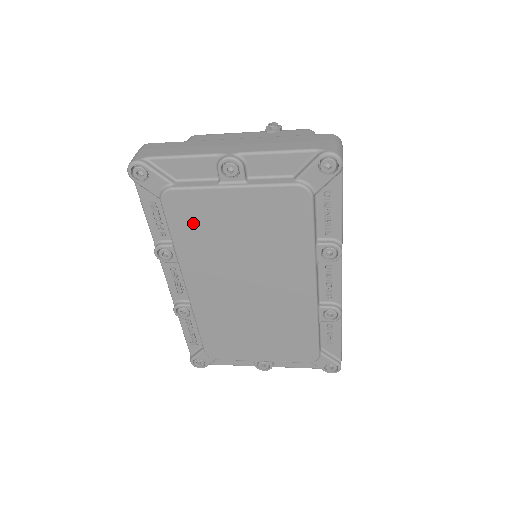
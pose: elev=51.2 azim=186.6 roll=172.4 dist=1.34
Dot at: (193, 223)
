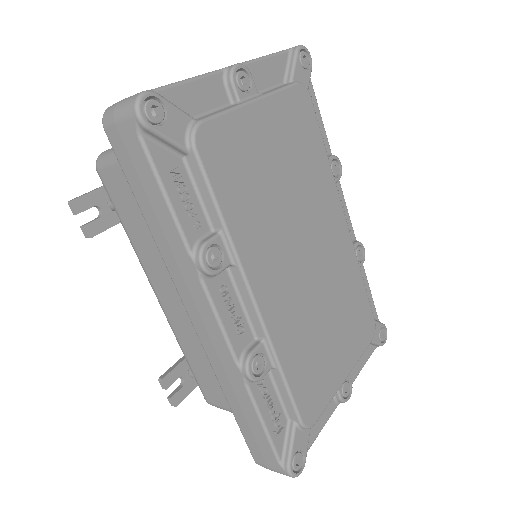
Dot at: (236, 172)
